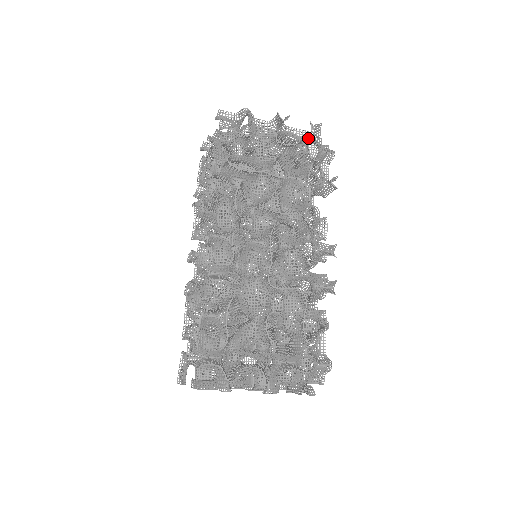
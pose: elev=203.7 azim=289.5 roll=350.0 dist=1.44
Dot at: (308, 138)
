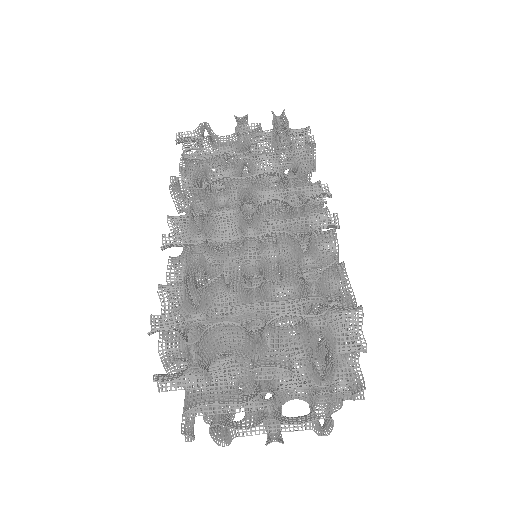
Dot at: occluded
